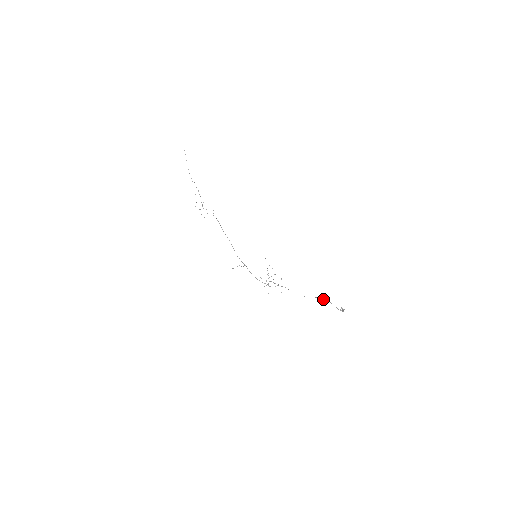
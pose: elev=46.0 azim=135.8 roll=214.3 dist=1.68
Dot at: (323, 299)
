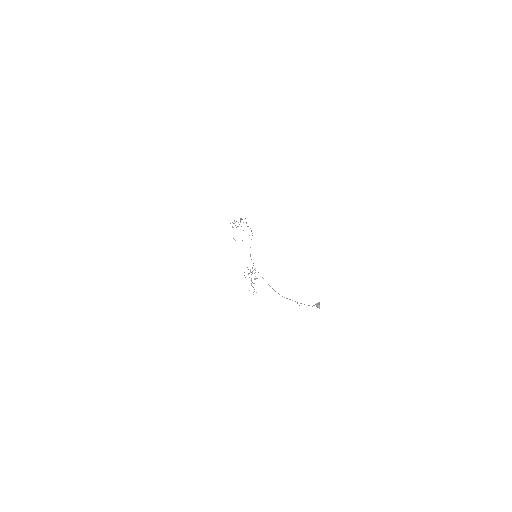
Dot at: (297, 303)
